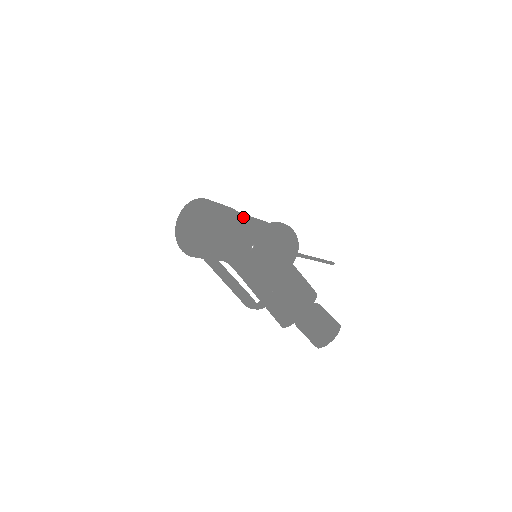
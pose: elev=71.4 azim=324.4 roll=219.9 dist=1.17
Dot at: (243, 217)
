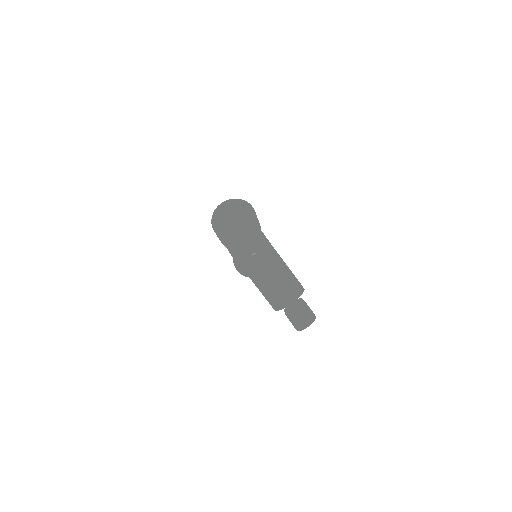
Dot at: occluded
